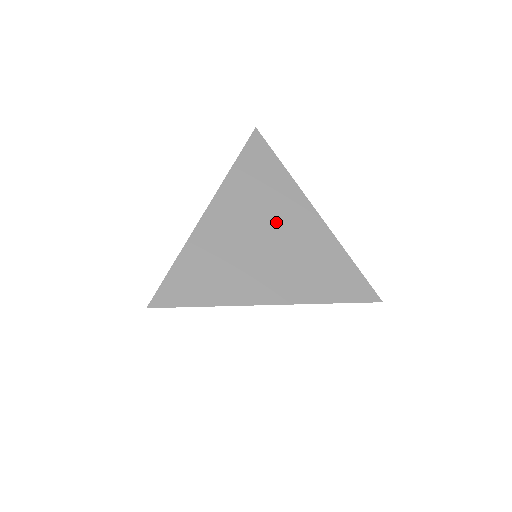
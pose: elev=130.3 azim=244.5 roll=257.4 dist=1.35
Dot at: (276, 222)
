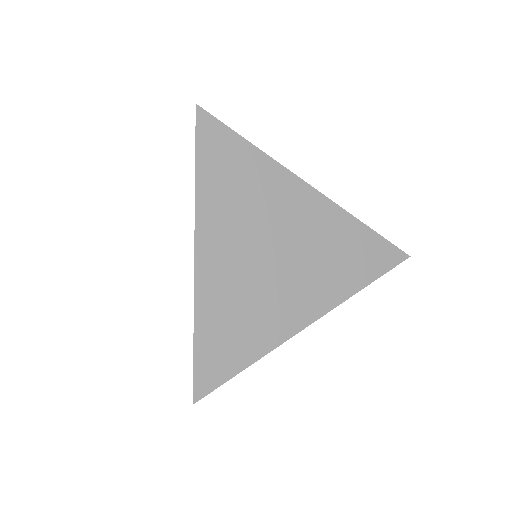
Dot at: (276, 226)
